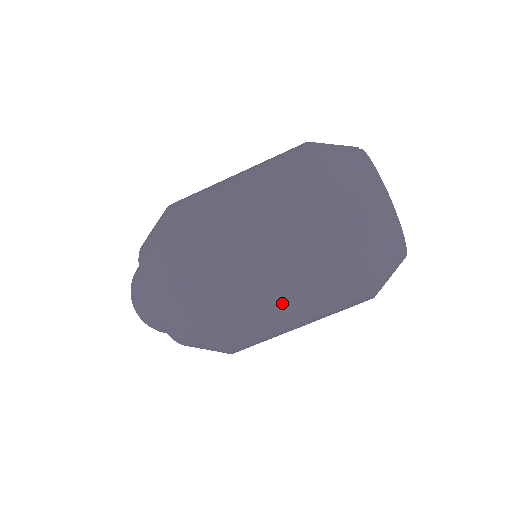
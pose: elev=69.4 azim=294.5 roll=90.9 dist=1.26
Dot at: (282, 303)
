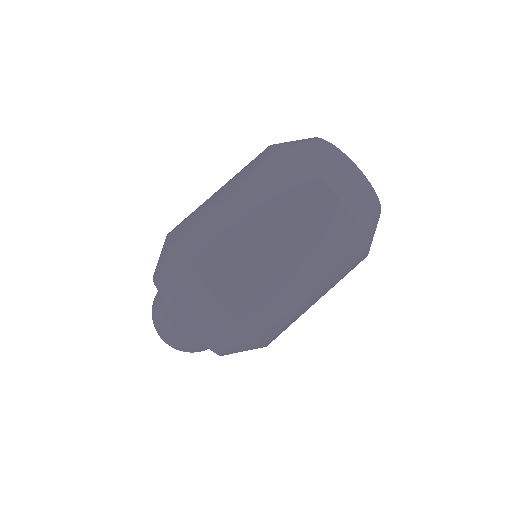
Dot at: (289, 263)
